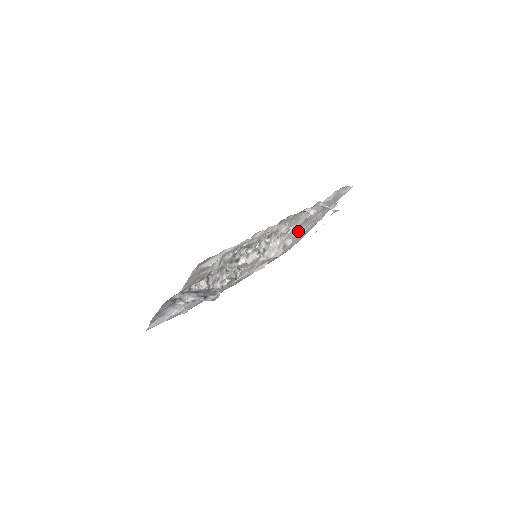
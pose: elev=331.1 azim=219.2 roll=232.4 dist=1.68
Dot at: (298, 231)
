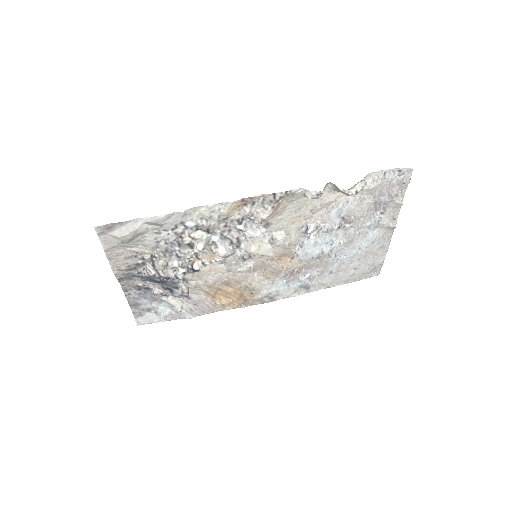
Dot at: (346, 238)
